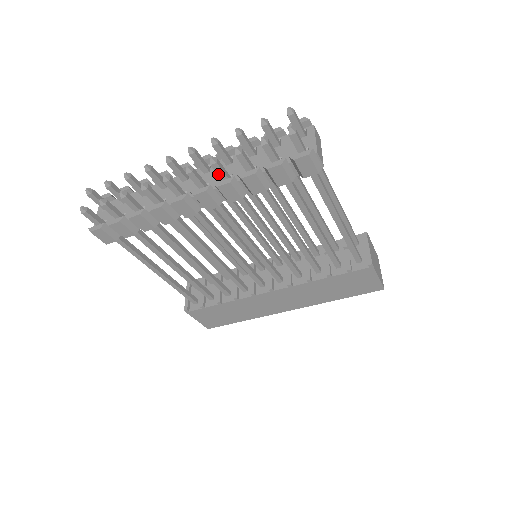
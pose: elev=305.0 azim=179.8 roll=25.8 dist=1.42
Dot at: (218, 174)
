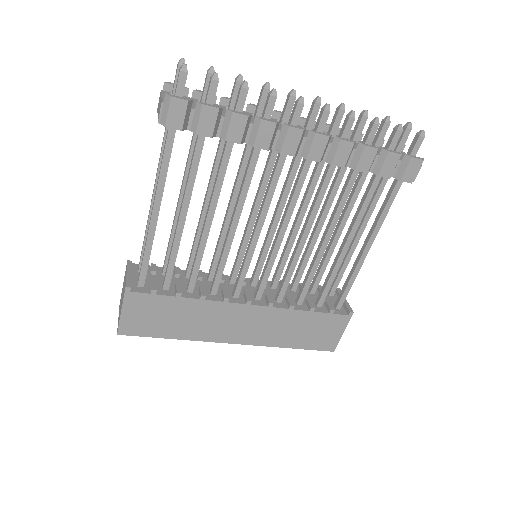
Dot at: (344, 130)
